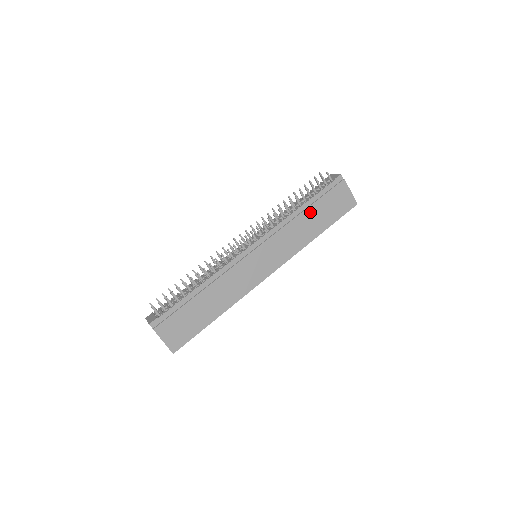
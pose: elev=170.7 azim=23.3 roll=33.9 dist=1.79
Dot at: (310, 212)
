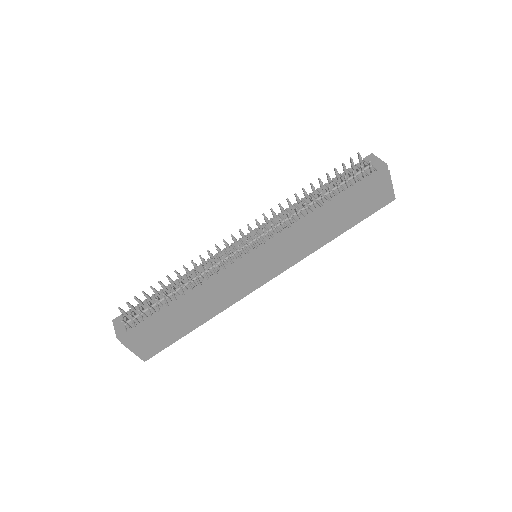
Dot at: (335, 211)
